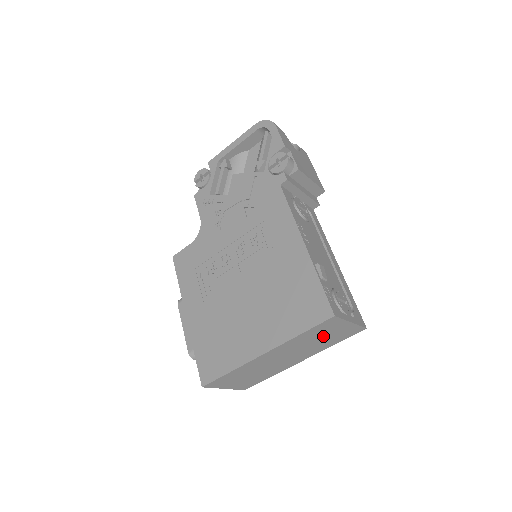
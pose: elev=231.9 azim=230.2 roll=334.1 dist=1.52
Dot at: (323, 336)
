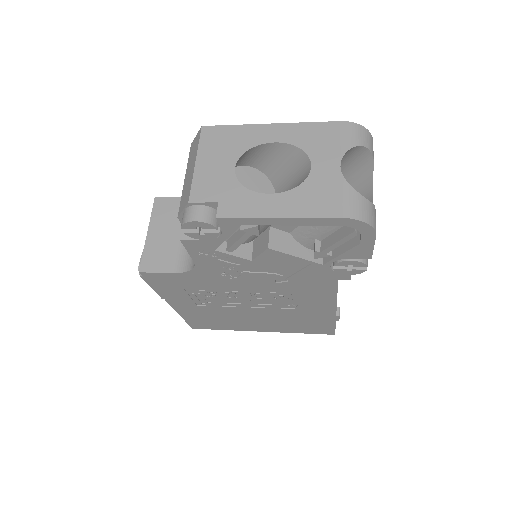
Dot at: occluded
